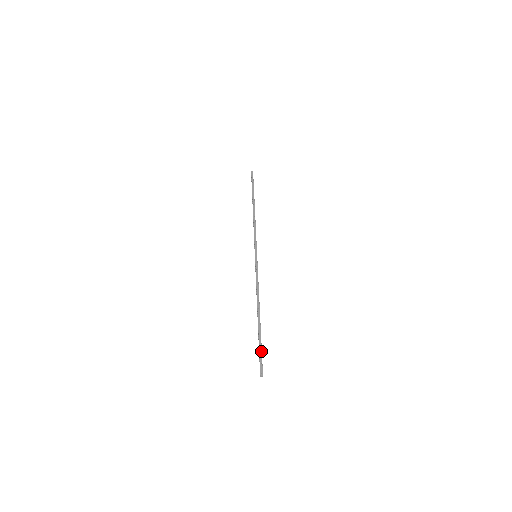
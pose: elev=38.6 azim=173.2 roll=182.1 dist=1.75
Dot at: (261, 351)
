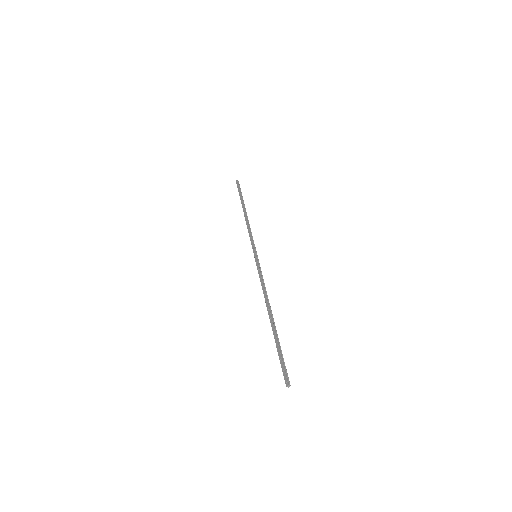
Dot at: (280, 356)
